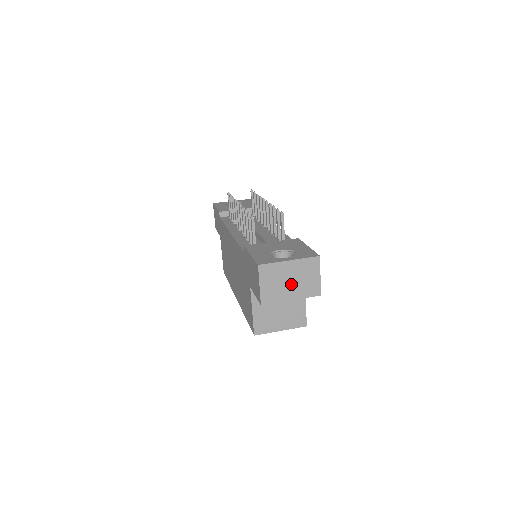
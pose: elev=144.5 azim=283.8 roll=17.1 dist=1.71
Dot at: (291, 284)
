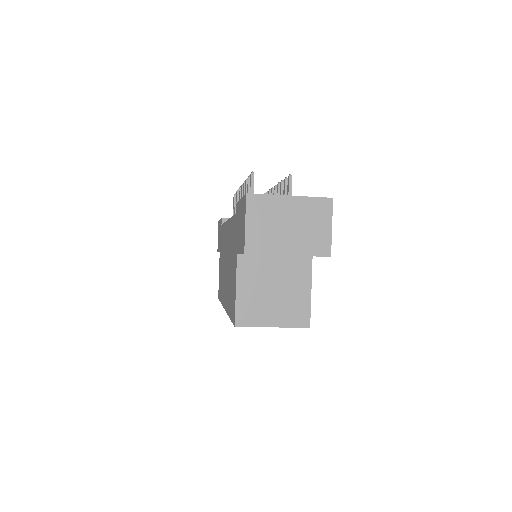
Dot at: (290, 231)
